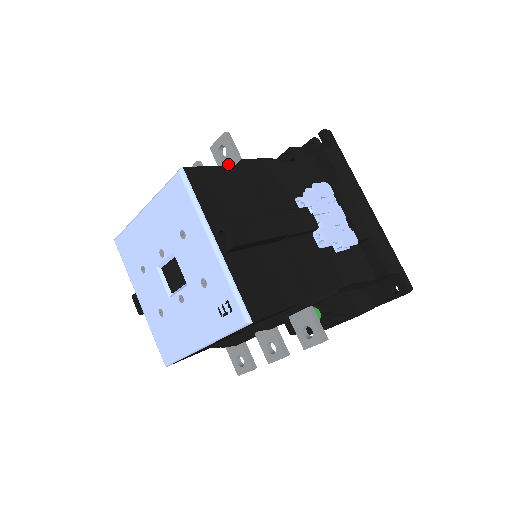
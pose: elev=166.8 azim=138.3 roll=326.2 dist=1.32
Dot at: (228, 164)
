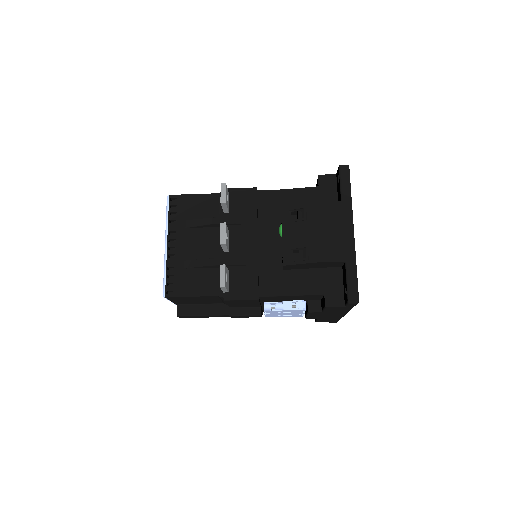
Dot at: occluded
